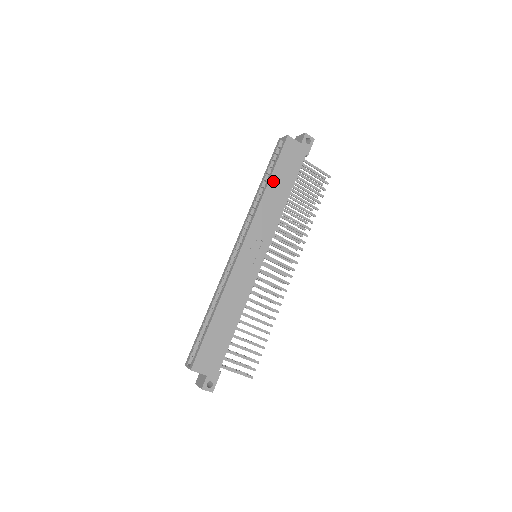
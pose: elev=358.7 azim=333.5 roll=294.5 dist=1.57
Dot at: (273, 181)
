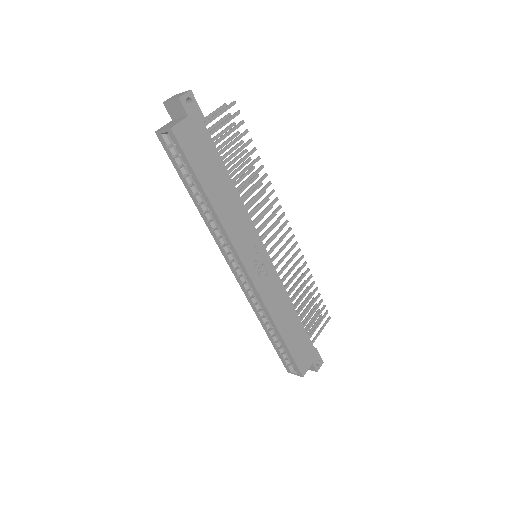
Dot at: (209, 191)
